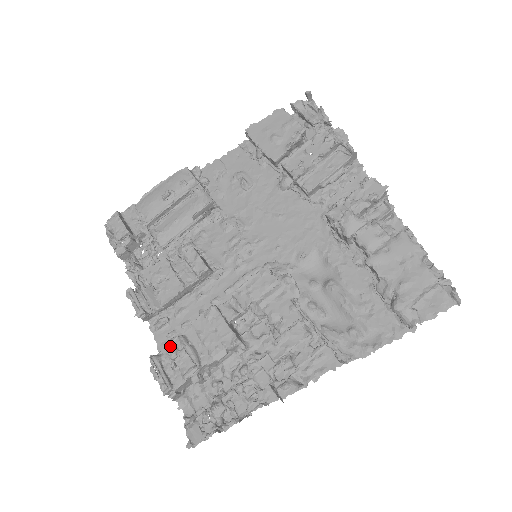
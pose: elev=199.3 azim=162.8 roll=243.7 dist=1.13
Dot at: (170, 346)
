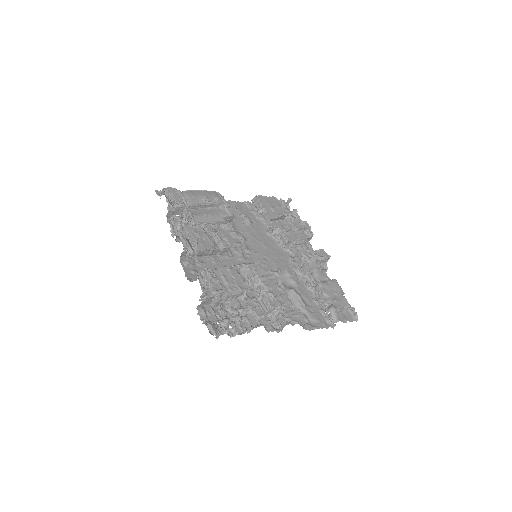
Dot at: (206, 272)
